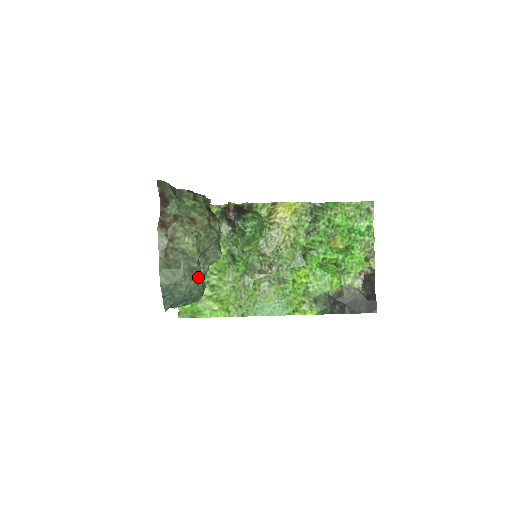
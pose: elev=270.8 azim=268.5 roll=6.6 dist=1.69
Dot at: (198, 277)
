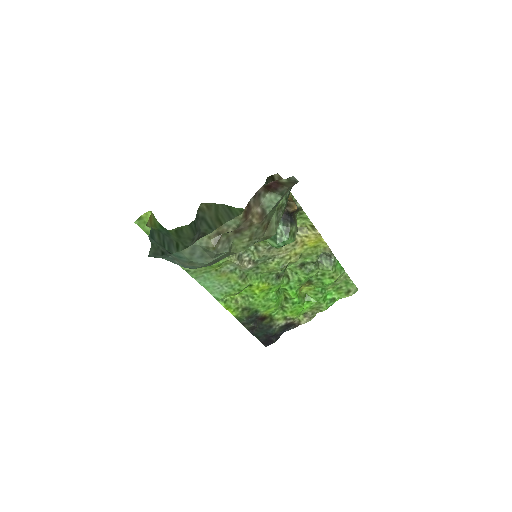
Dot at: occluded
